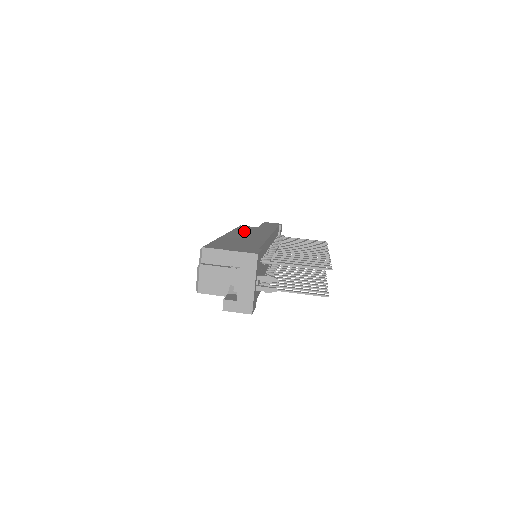
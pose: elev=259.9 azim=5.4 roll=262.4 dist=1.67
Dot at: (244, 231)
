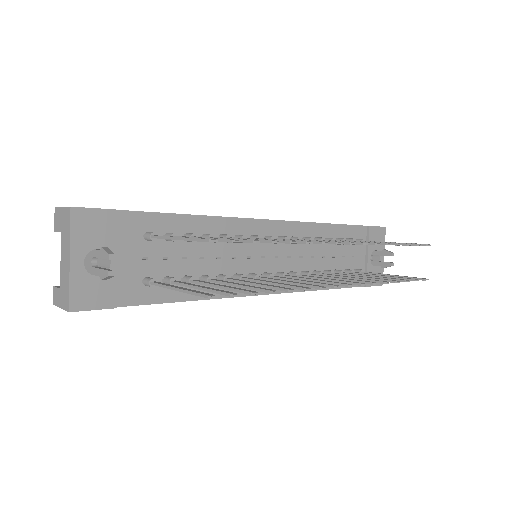
Dot at: occluded
